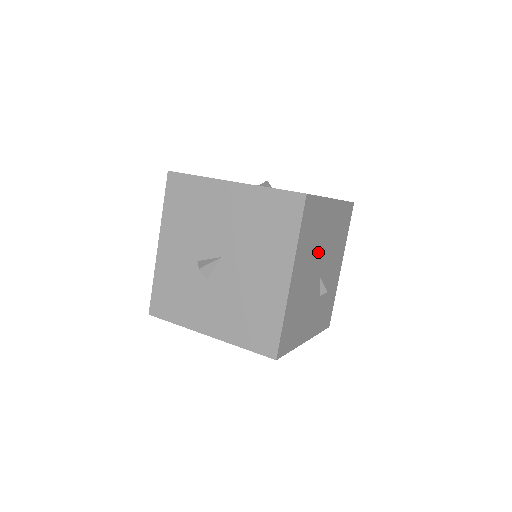
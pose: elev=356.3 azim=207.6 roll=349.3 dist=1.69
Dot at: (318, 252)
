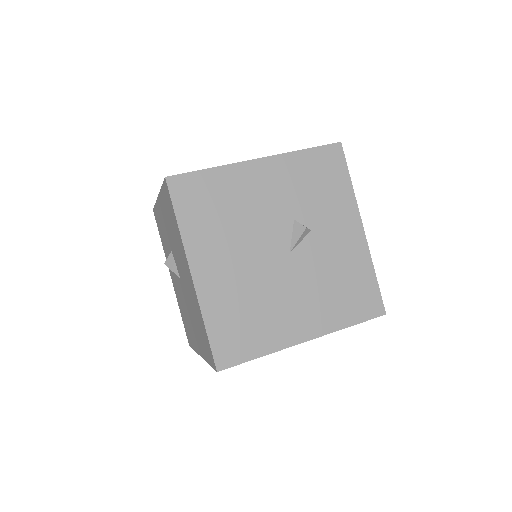
Dot at: occluded
